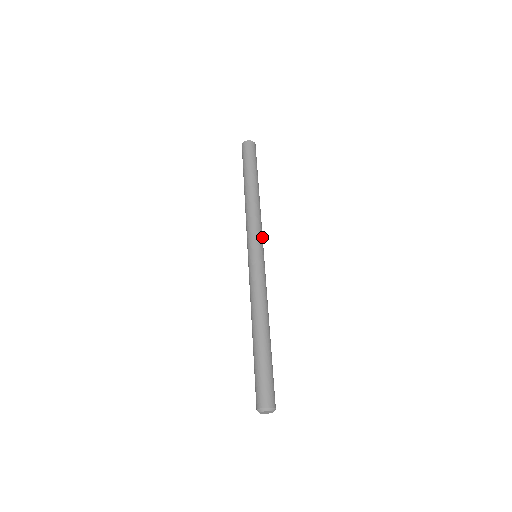
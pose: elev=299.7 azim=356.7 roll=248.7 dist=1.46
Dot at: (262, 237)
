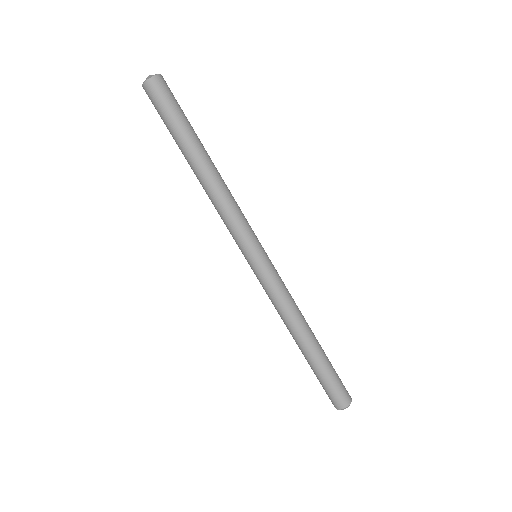
Dot at: (249, 231)
